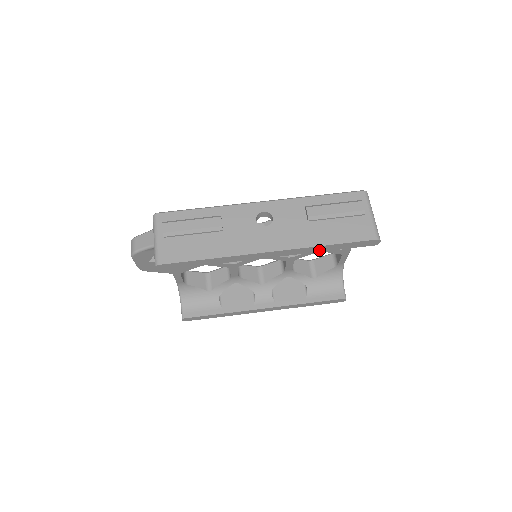
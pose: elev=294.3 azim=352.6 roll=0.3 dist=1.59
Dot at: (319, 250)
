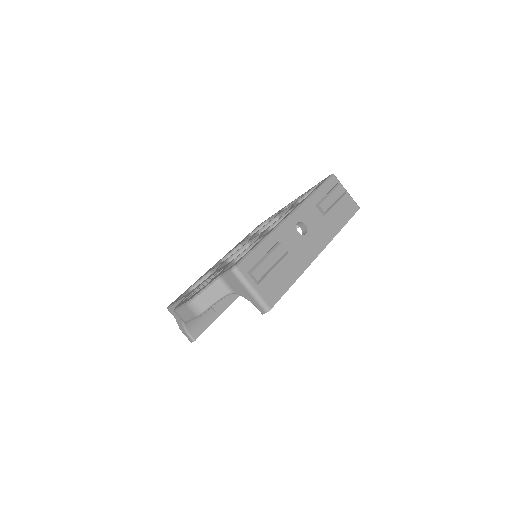
Dot at: occluded
